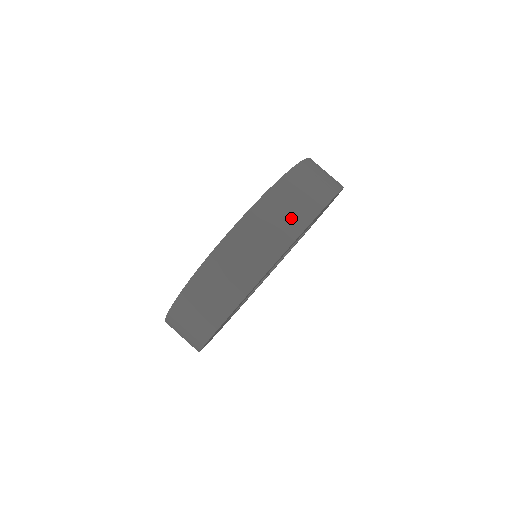
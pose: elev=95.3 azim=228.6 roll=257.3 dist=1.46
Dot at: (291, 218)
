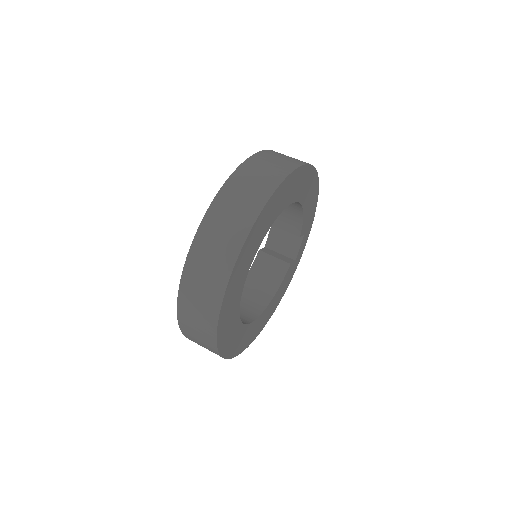
Dot at: (235, 225)
